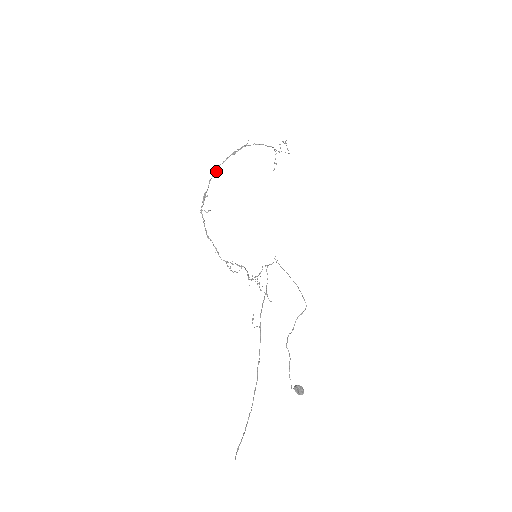
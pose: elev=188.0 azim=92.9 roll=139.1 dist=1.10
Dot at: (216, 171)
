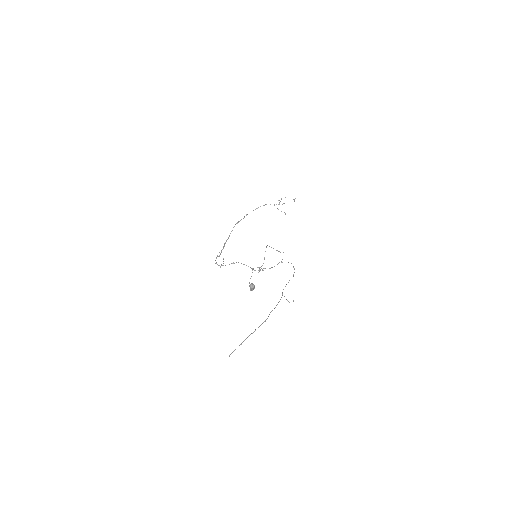
Dot at: (228, 237)
